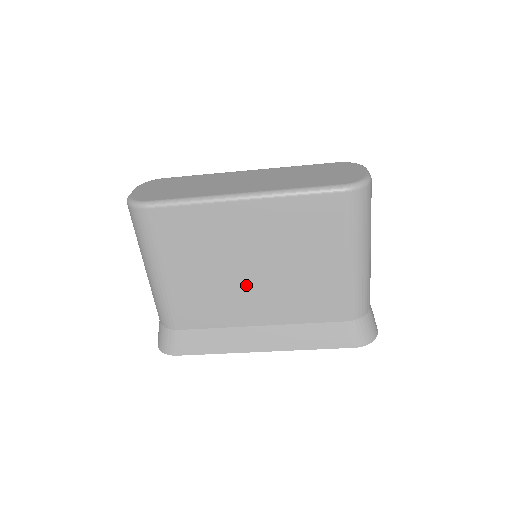
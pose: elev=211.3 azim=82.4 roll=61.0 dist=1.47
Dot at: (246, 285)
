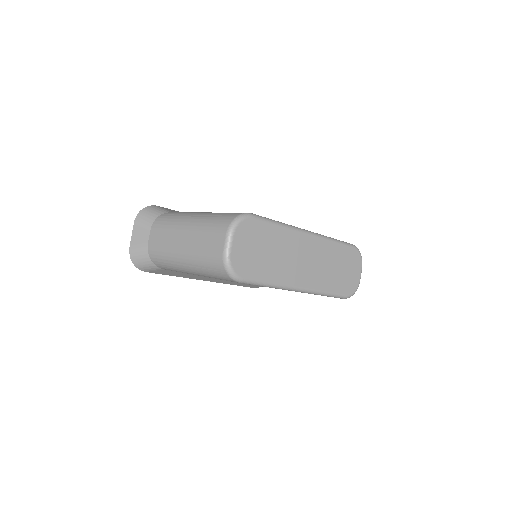
Dot at: occluded
